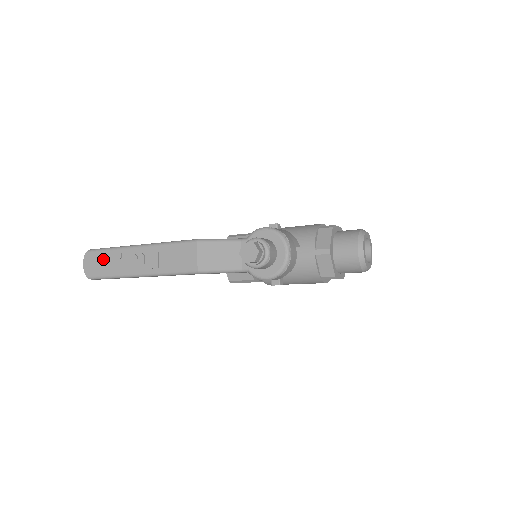
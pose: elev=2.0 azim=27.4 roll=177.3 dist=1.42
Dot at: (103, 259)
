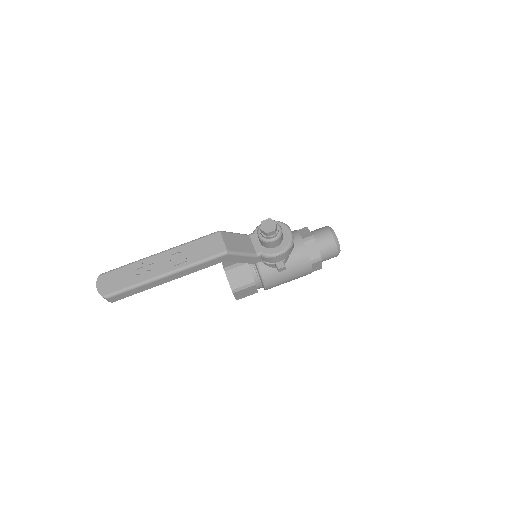
Dot at: (121, 275)
